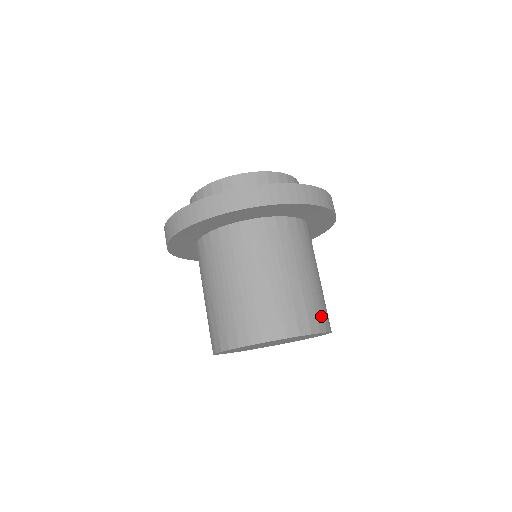
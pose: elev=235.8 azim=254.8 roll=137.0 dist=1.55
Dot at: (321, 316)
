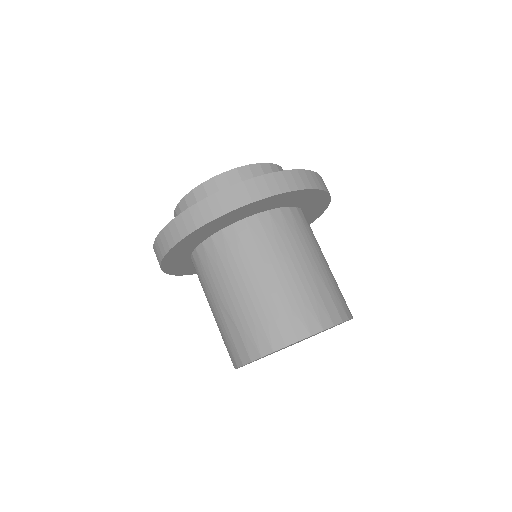
Dot at: (344, 303)
